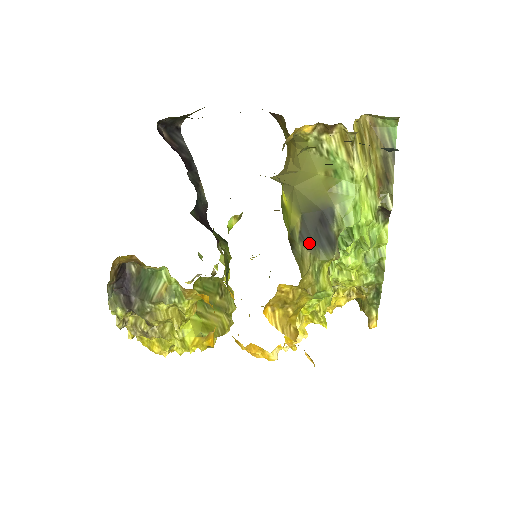
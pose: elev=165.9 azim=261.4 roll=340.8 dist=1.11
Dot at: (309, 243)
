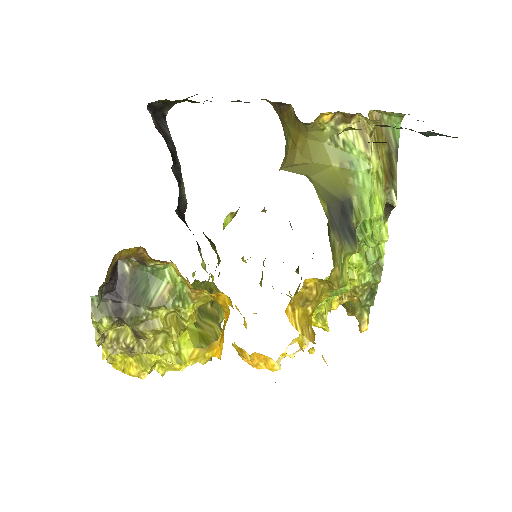
Dot at: (337, 233)
